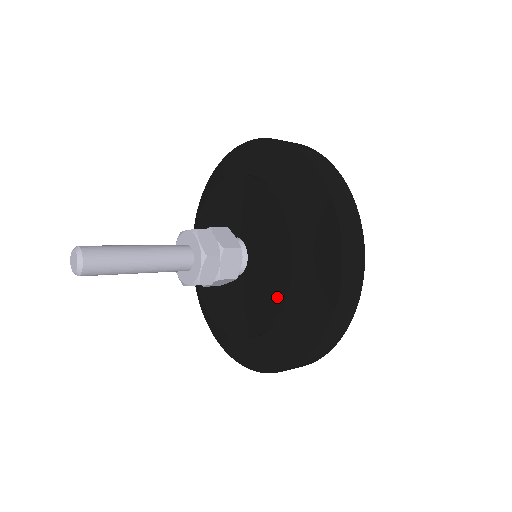
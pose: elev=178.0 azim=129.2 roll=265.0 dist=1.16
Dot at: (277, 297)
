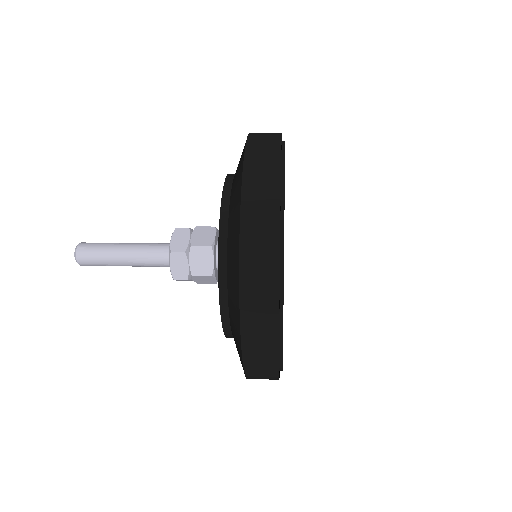
Dot at: occluded
